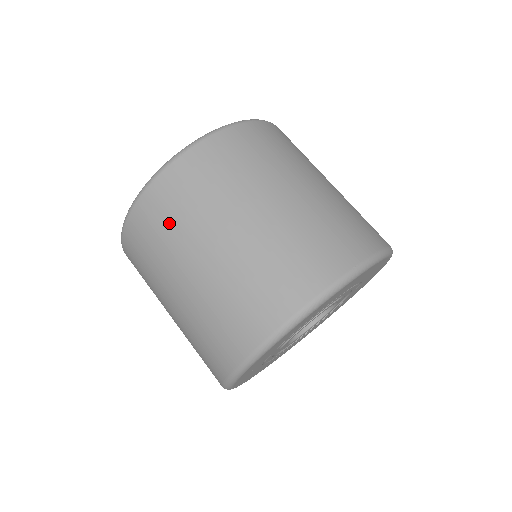
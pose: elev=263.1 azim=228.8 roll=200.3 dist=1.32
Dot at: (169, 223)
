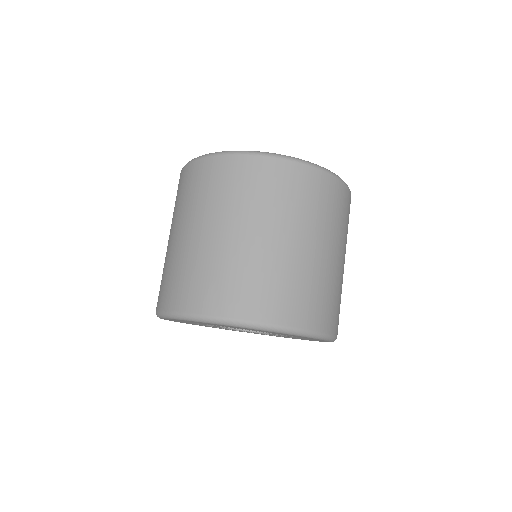
Dot at: (233, 189)
